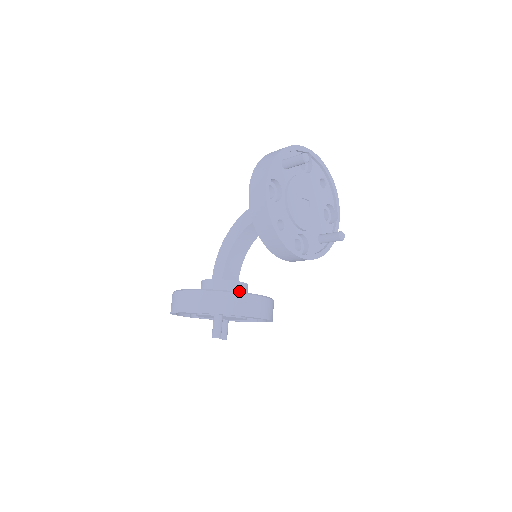
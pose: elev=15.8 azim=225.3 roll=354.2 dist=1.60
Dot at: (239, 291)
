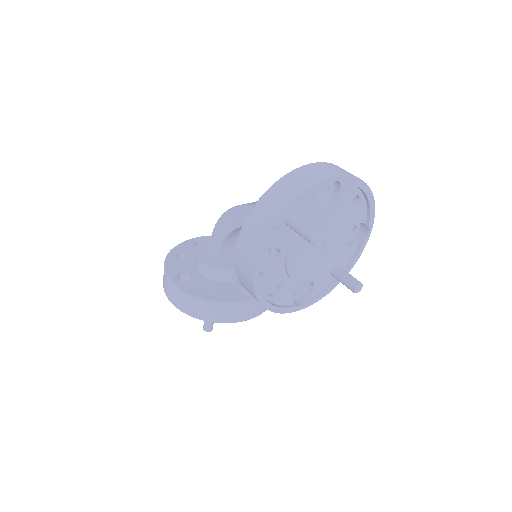
Dot at: occluded
